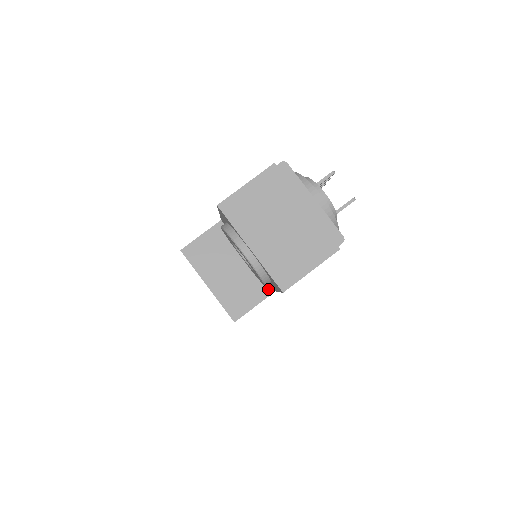
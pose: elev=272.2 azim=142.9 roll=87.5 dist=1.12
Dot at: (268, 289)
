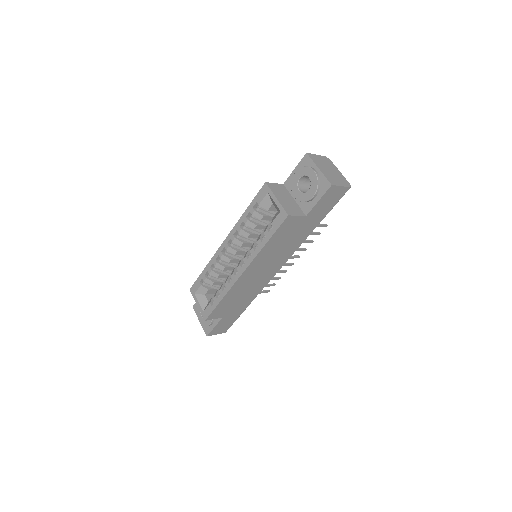
Dot at: (303, 214)
